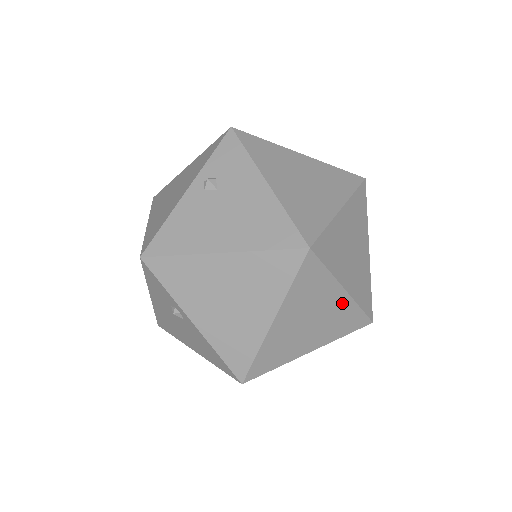
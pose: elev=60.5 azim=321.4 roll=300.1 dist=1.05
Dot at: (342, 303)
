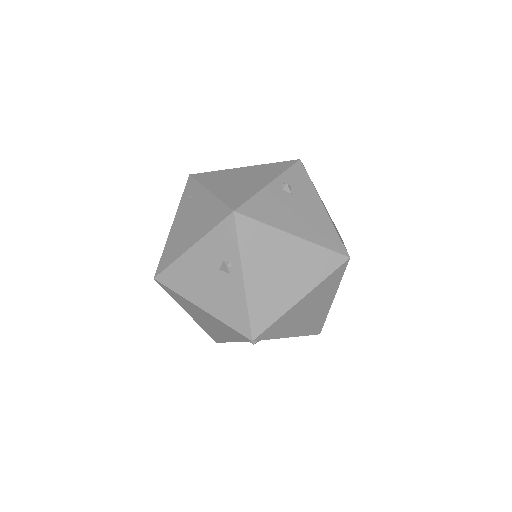
Dot at: (325, 308)
